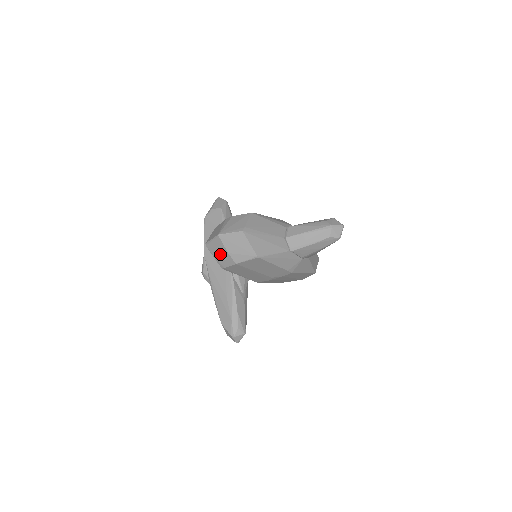
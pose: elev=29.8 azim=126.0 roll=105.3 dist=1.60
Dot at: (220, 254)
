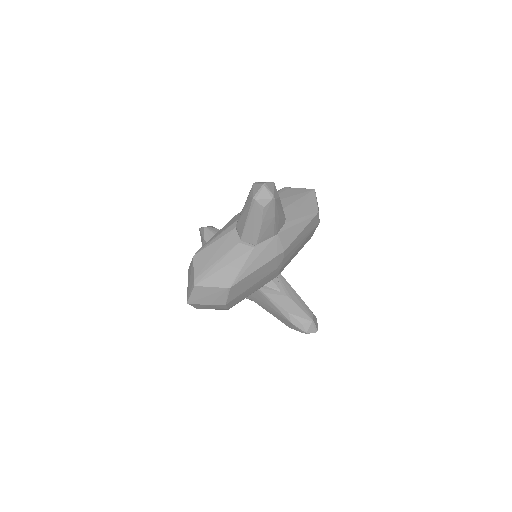
Dot at: (210, 307)
